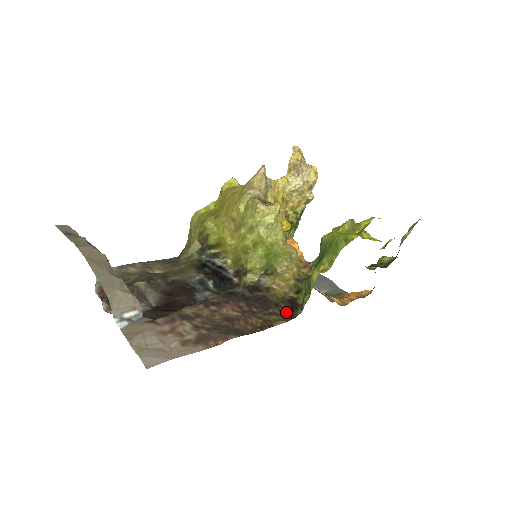
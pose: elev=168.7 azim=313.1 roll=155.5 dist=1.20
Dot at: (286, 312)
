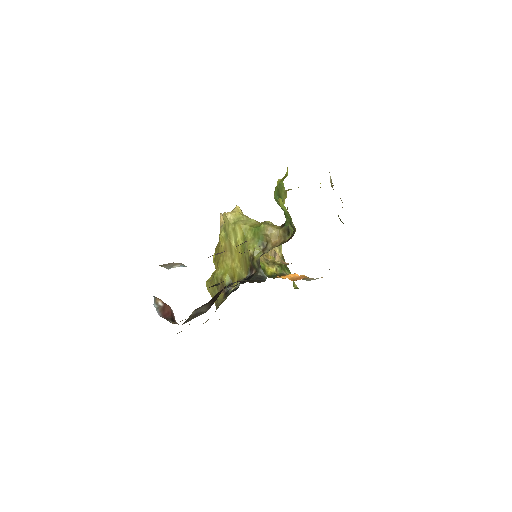
Dot at: occluded
